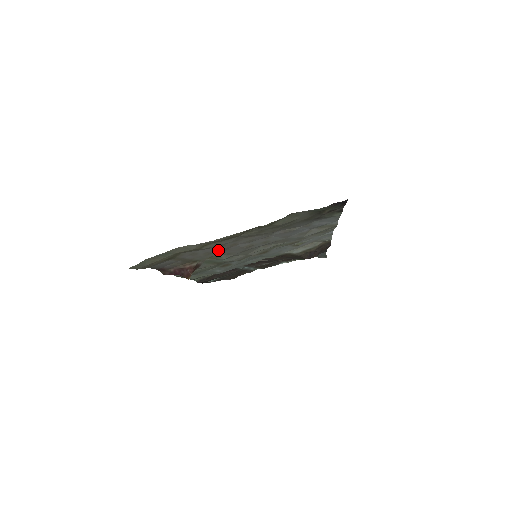
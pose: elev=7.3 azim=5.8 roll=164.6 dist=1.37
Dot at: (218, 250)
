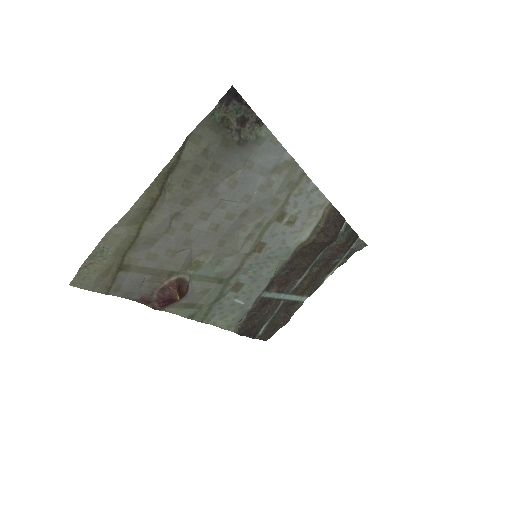
Dot at: (175, 241)
